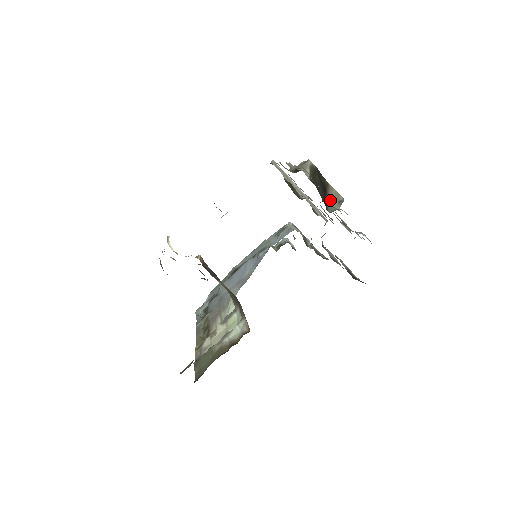
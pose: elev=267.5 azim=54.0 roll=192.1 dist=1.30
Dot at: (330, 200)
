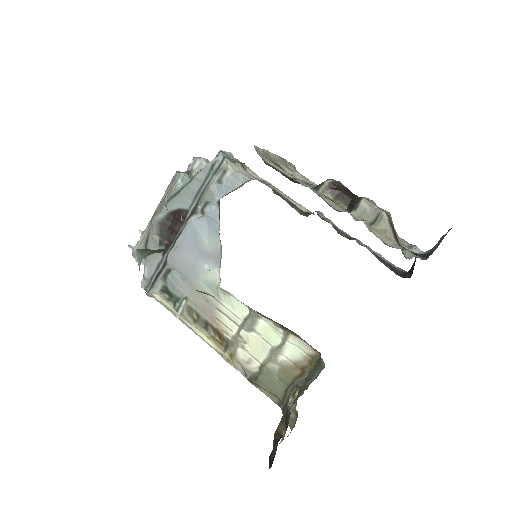
Dot at: (397, 237)
